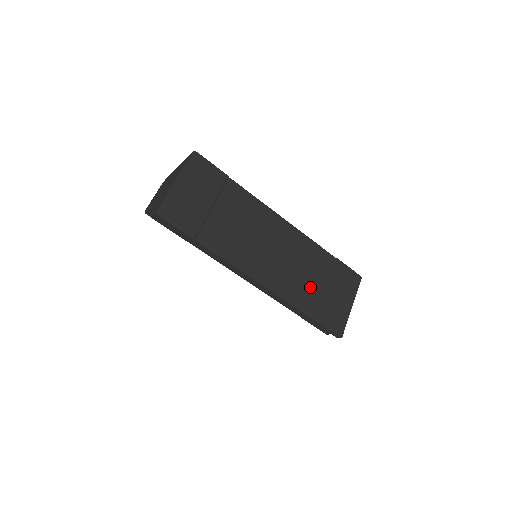
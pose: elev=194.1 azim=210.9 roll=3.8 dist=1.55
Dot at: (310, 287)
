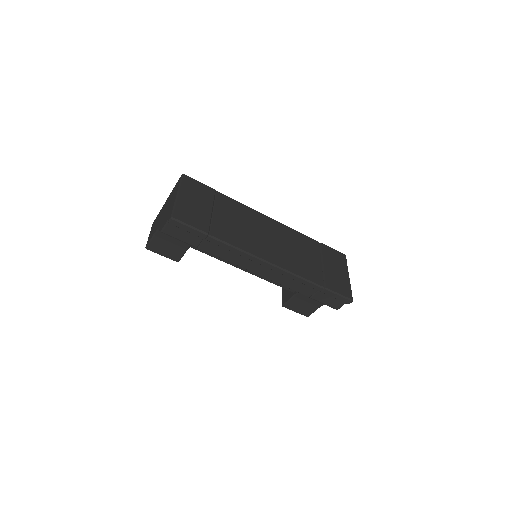
Dot at: (311, 265)
